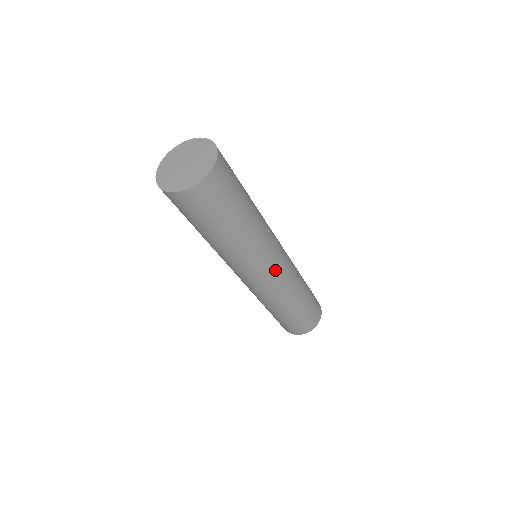
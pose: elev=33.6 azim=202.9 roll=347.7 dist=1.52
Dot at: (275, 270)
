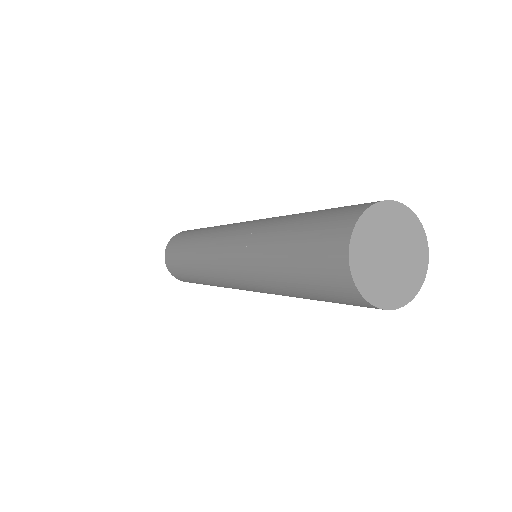
Dot at: occluded
